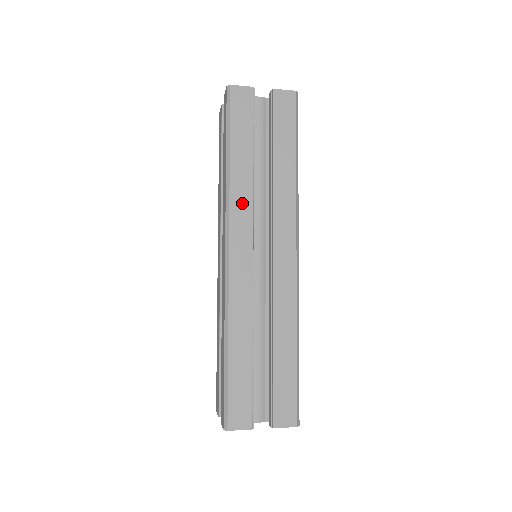
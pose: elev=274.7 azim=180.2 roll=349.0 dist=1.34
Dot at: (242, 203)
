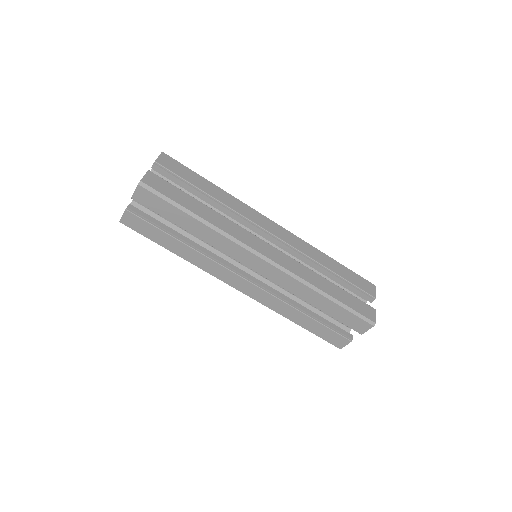
Dot at: (208, 265)
